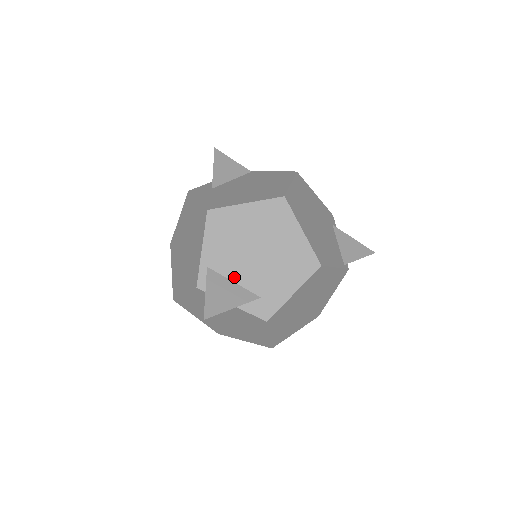
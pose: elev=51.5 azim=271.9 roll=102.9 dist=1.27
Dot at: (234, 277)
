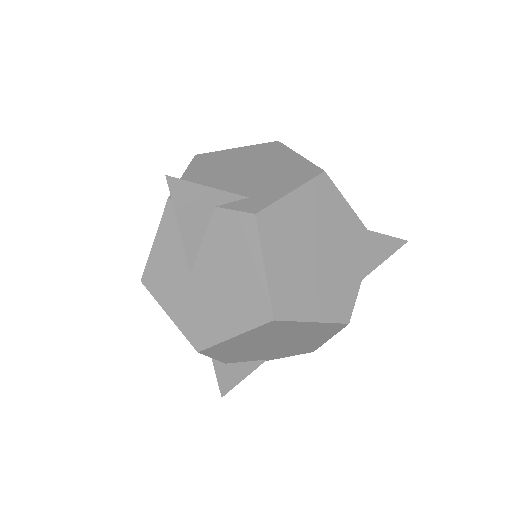
Dot at: (216, 187)
